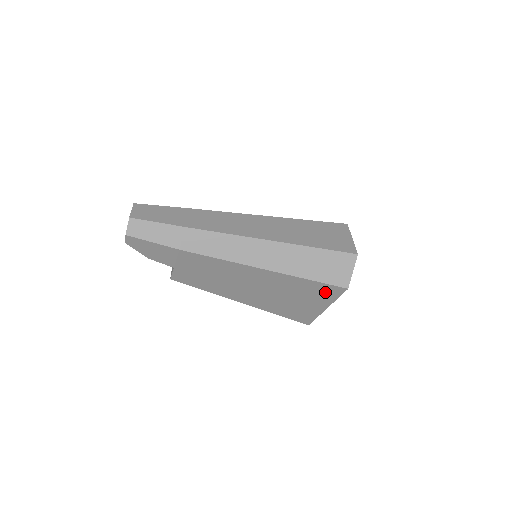
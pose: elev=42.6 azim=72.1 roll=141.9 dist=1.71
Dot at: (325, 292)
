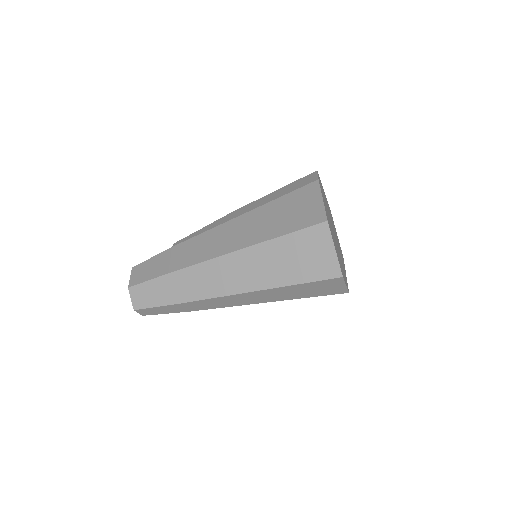
Dot at: occluded
